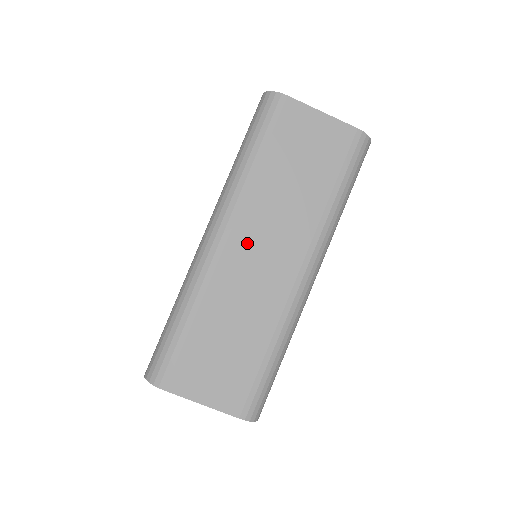
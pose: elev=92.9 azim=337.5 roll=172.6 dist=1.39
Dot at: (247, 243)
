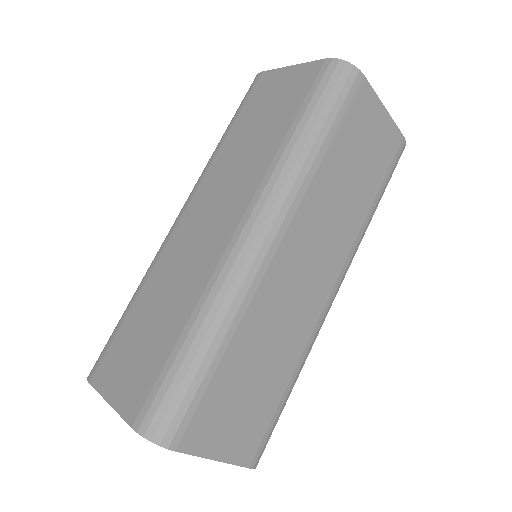
Dot at: (197, 212)
